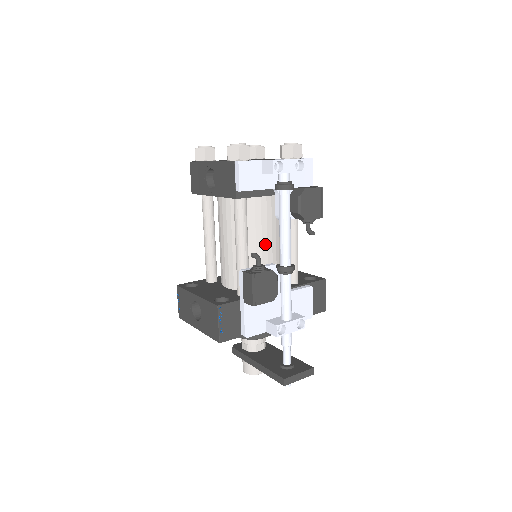
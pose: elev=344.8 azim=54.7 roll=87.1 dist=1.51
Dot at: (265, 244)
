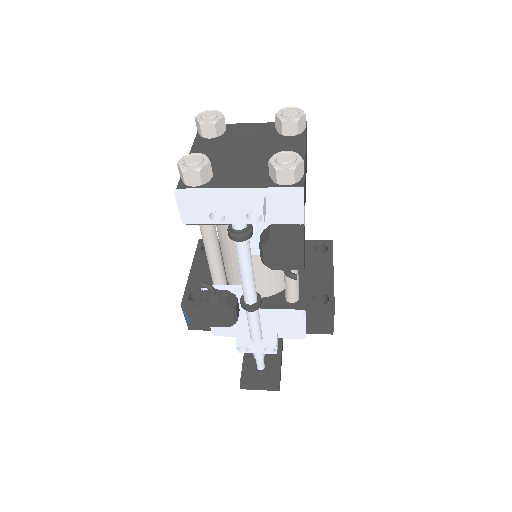
Dot at: occluded
